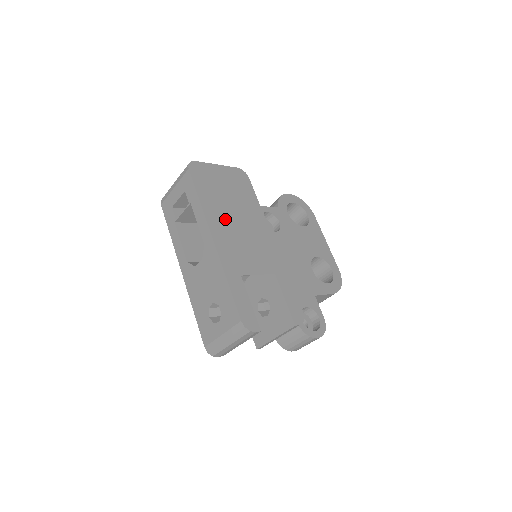
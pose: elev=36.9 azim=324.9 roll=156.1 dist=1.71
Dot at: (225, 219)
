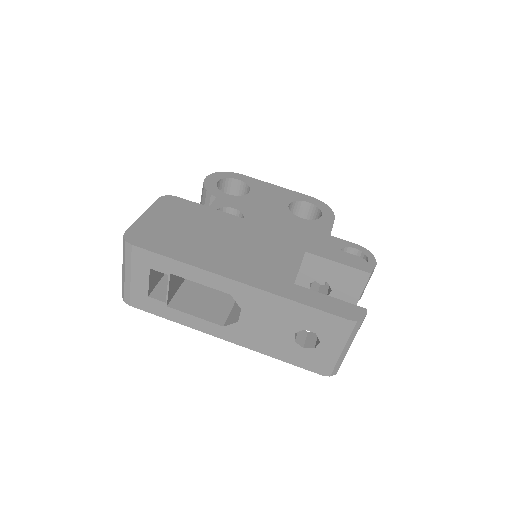
Dot at: (217, 253)
